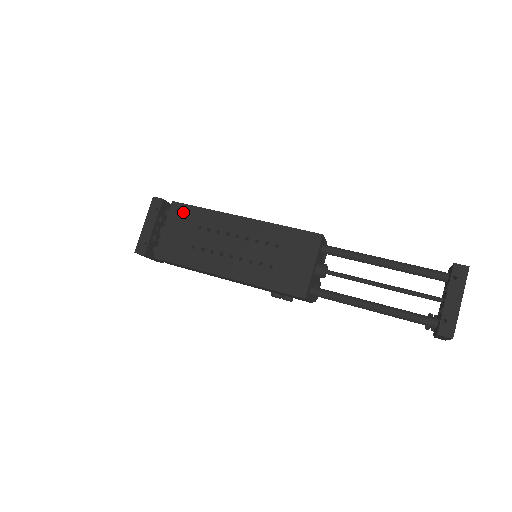
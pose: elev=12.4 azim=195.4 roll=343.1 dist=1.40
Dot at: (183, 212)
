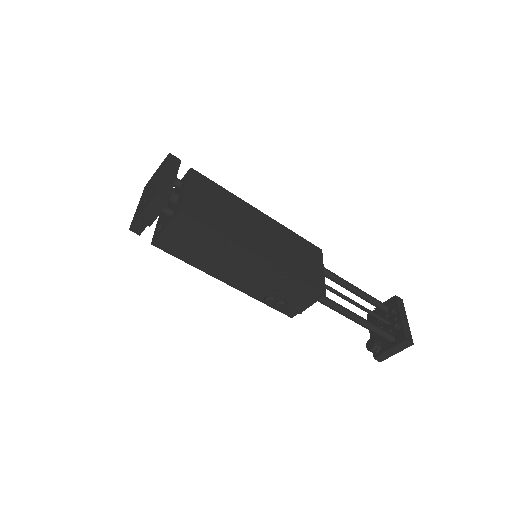
Dot at: (205, 182)
